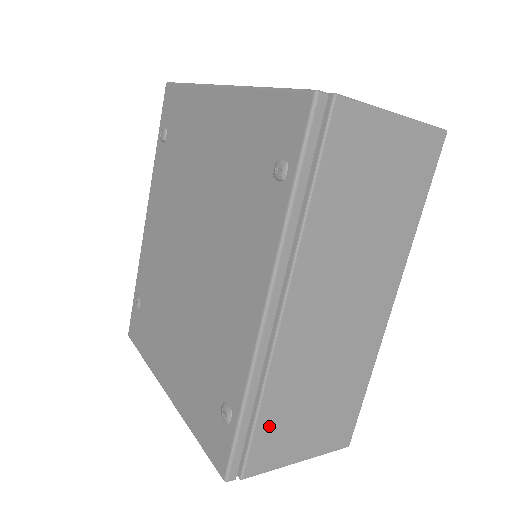
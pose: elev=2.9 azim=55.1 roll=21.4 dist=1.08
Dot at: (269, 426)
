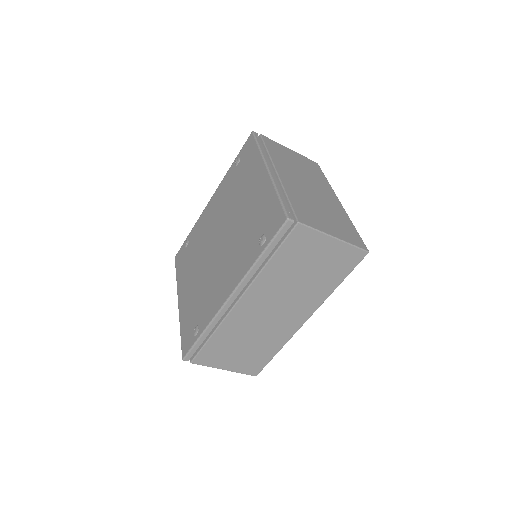
Dot at: (213, 347)
